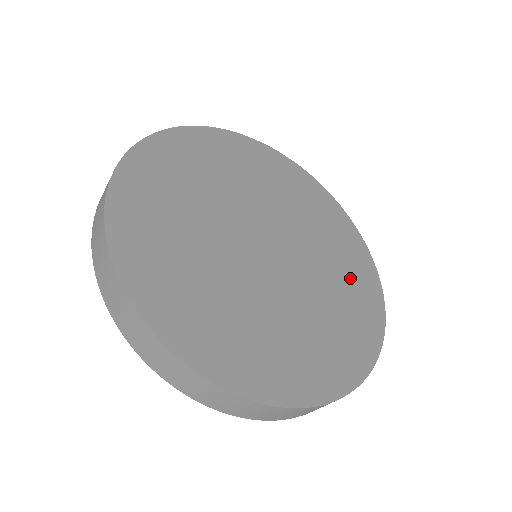
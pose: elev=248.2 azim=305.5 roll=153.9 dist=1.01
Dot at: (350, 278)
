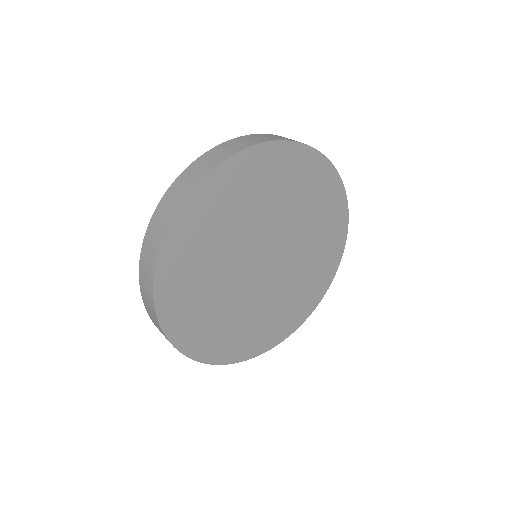
Dot at: (284, 315)
